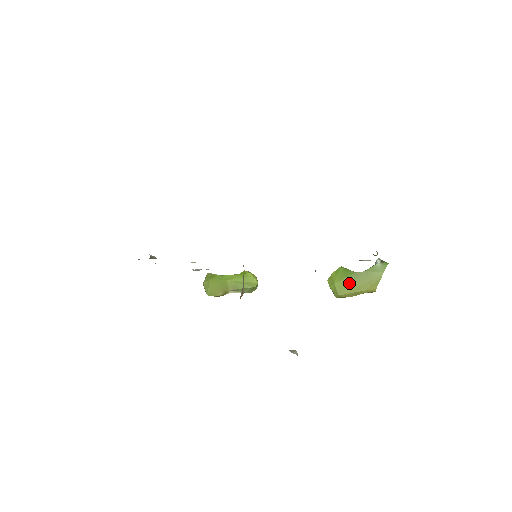
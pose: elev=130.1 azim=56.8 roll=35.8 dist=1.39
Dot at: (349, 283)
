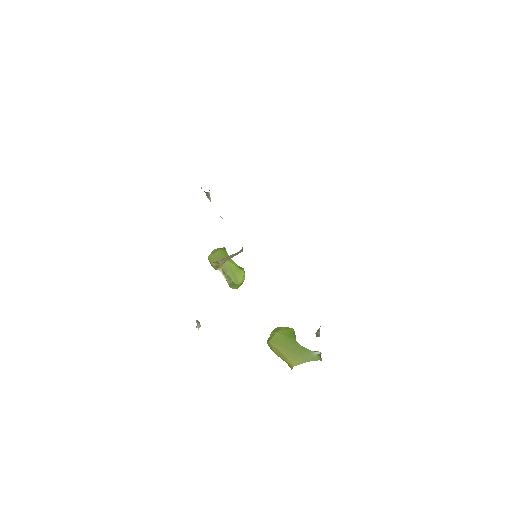
Dot at: (284, 342)
